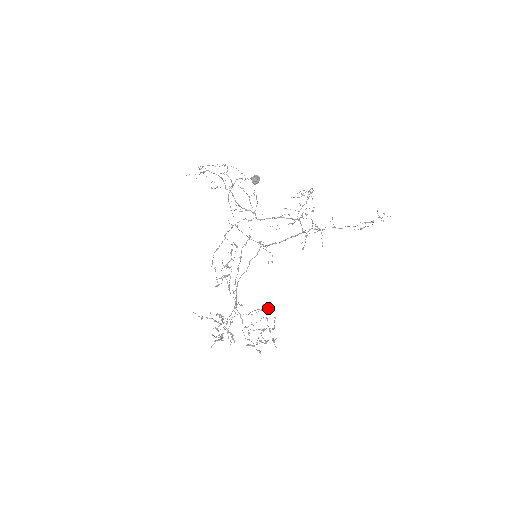
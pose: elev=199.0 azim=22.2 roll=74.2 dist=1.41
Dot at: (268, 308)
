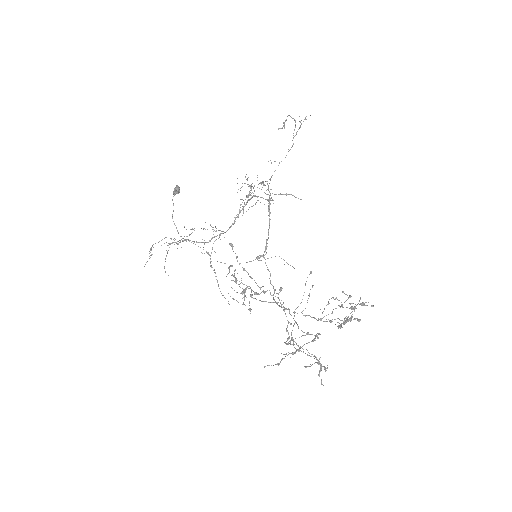
Dot at: (310, 272)
